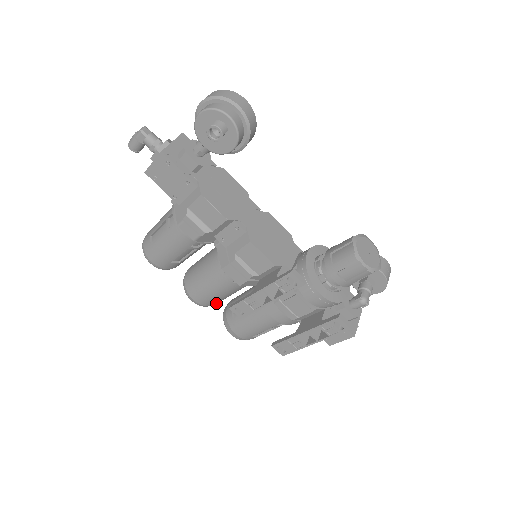
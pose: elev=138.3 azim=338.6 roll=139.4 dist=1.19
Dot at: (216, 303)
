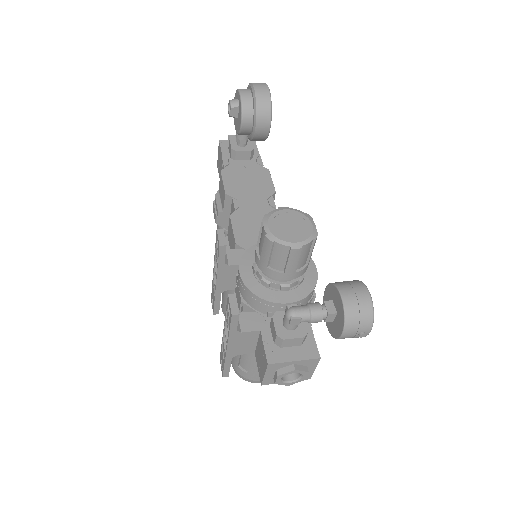
Dot at: occluded
